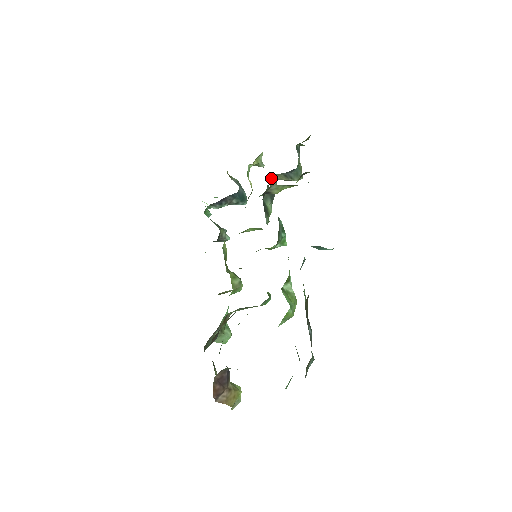
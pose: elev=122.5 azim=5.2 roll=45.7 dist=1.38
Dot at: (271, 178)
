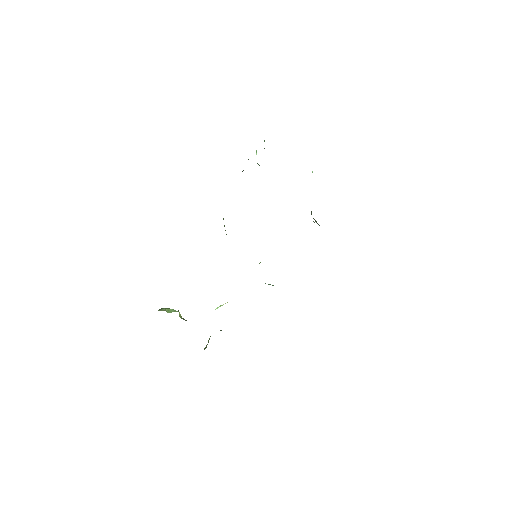
Dot at: occluded
